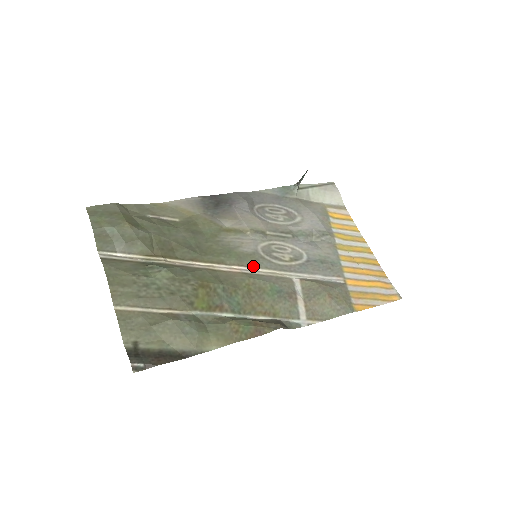
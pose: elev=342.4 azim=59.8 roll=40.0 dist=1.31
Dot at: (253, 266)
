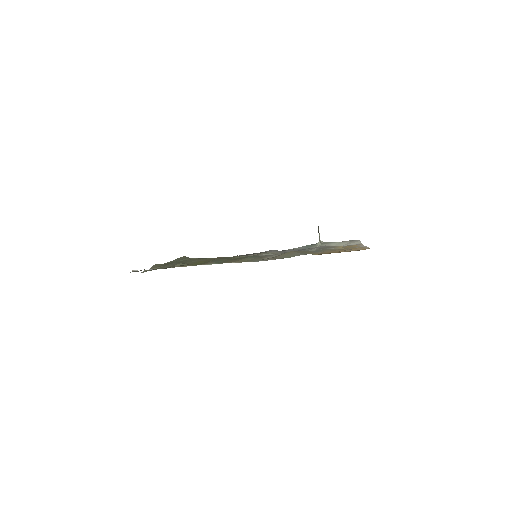
Dot at: occluded
